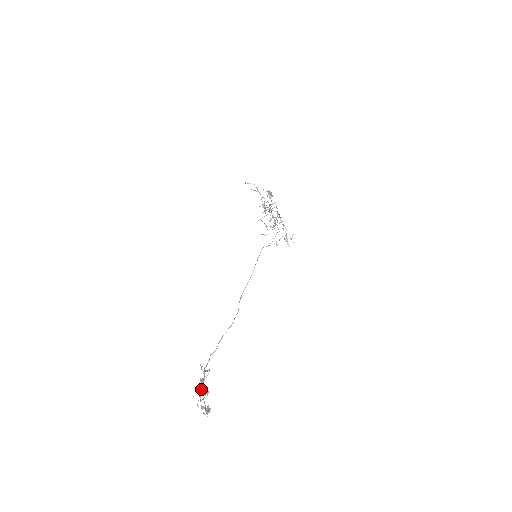
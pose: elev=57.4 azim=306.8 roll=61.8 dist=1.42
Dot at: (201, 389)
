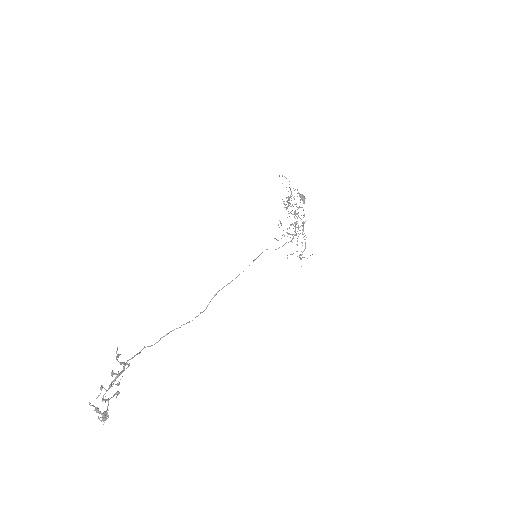
Dot at: (110, 385)
